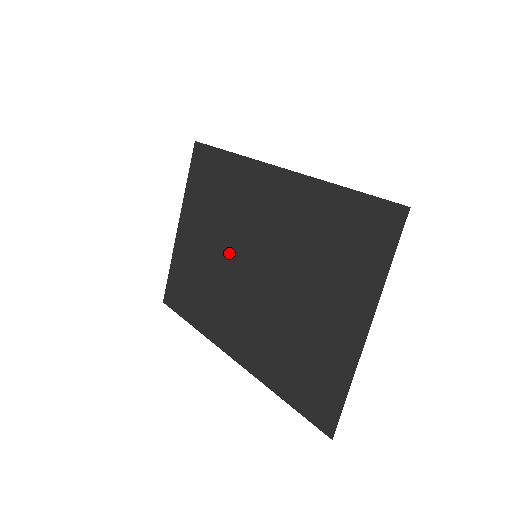
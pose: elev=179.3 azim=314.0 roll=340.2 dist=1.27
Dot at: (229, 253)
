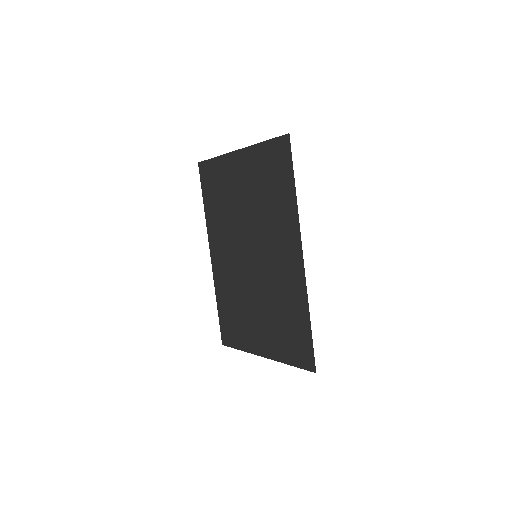
Dot at: (247, 227)
